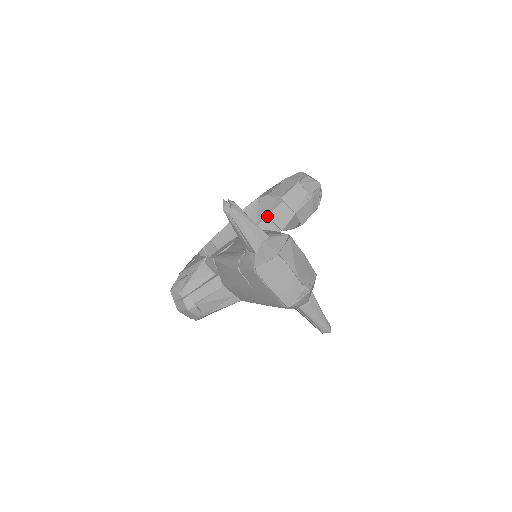
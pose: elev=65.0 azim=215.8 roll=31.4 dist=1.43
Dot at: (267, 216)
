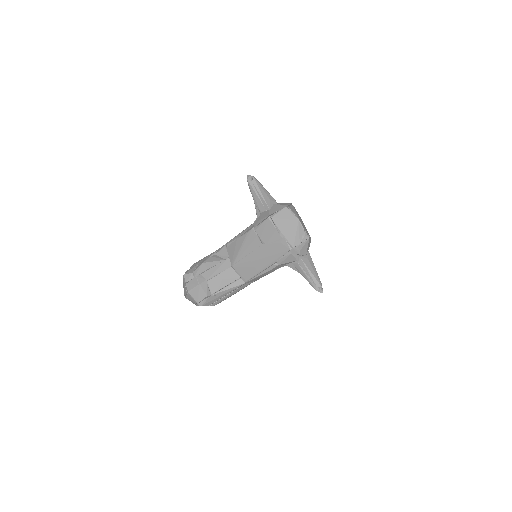
Dot at: occluded
